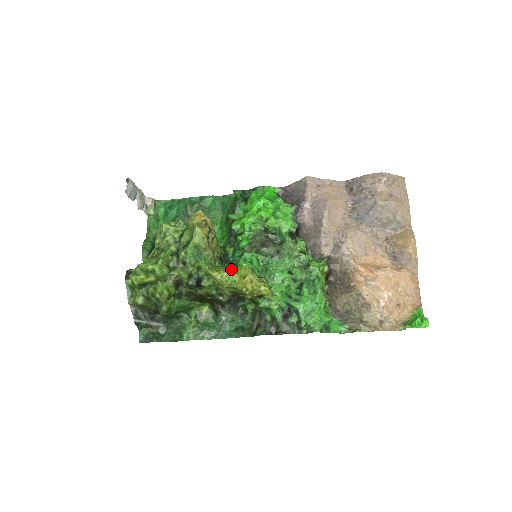
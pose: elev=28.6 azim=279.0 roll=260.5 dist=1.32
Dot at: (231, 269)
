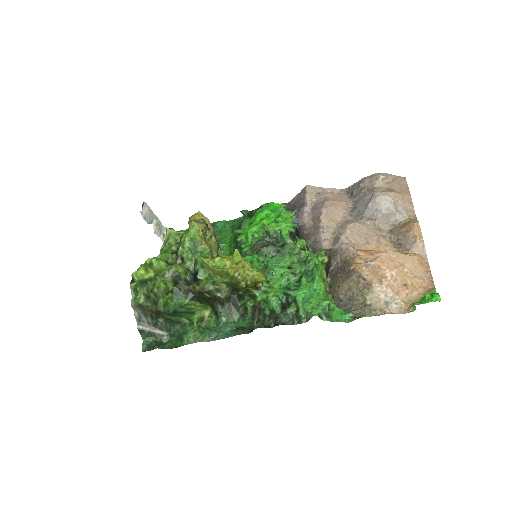
Dot at: (223, 256)
